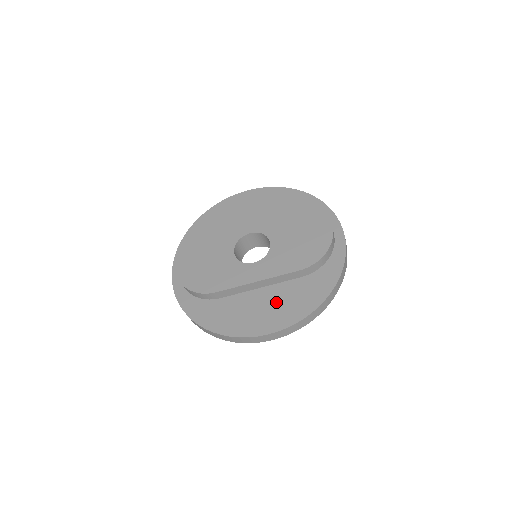
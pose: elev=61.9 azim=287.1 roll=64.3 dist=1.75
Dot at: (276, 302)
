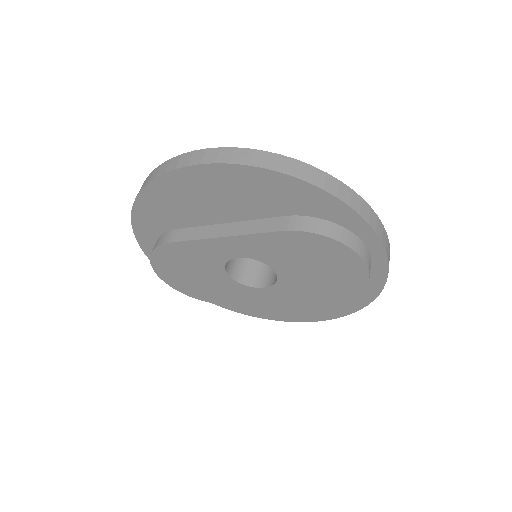
Dot at: (301, 304)
